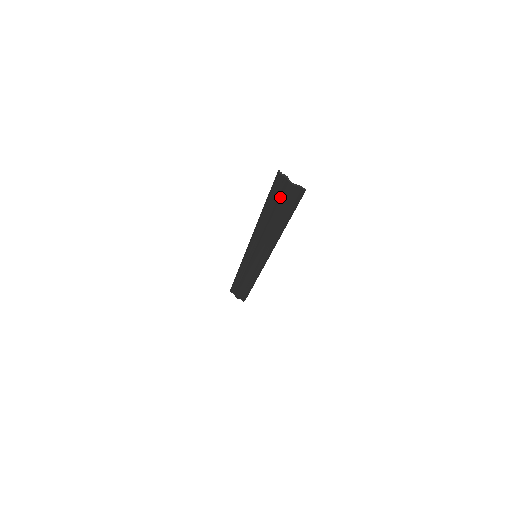
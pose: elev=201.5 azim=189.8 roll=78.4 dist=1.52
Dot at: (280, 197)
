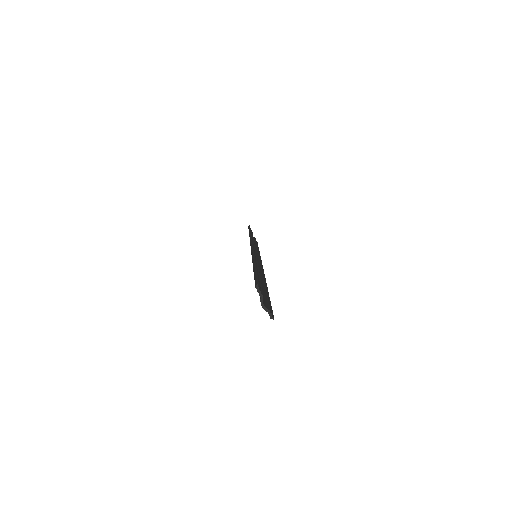
Dot at: occluded
